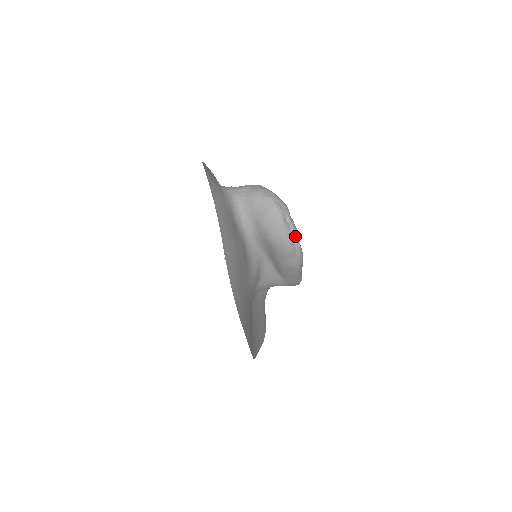
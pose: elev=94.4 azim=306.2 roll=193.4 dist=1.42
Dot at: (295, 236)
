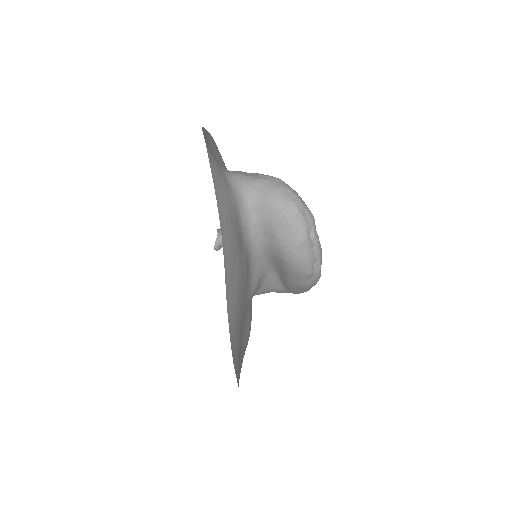
Dot at: (317, 256)
